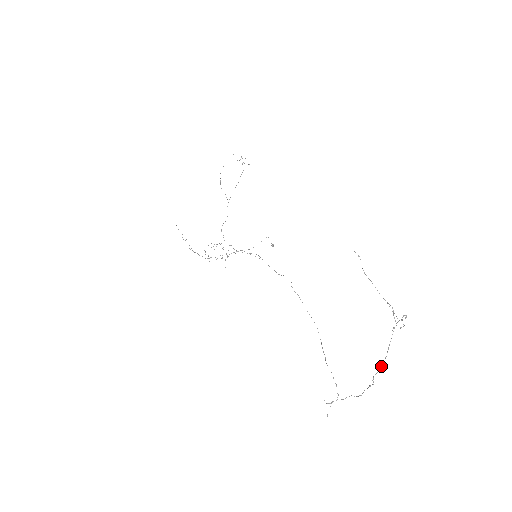
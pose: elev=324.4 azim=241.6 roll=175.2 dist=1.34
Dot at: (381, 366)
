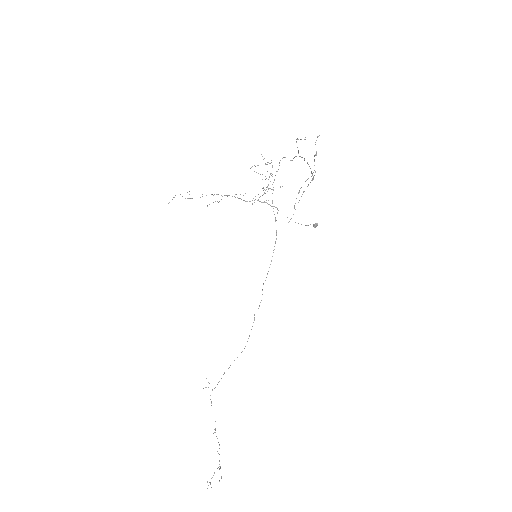
Dot at: occluded
